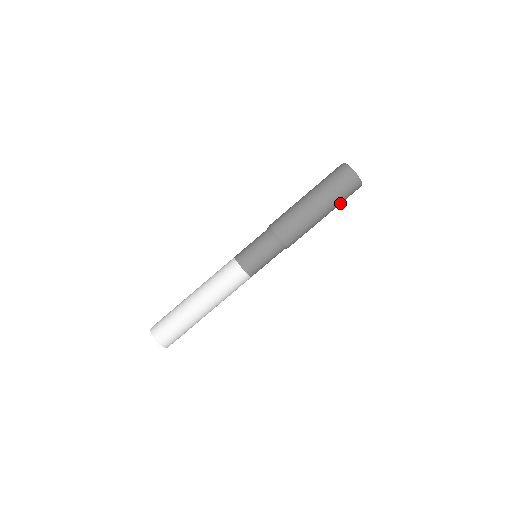
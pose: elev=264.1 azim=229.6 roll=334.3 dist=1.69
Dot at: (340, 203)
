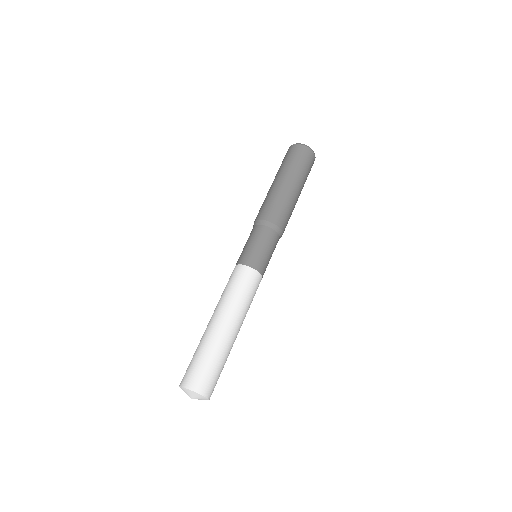
Dot at: occluded
